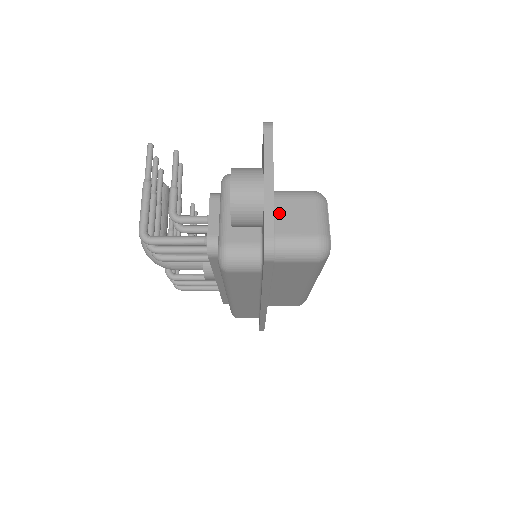
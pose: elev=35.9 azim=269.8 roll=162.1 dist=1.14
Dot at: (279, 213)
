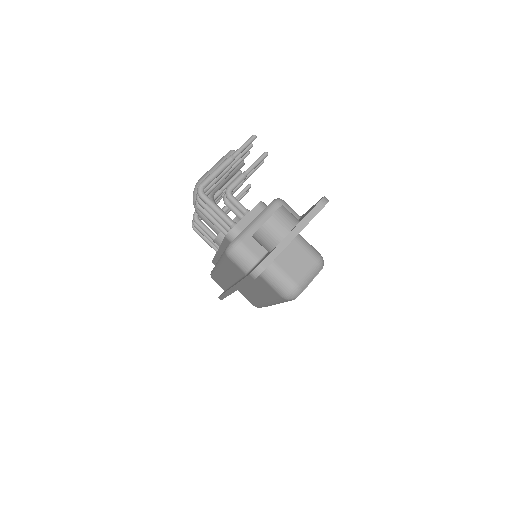
Dot at: (288, 250)
